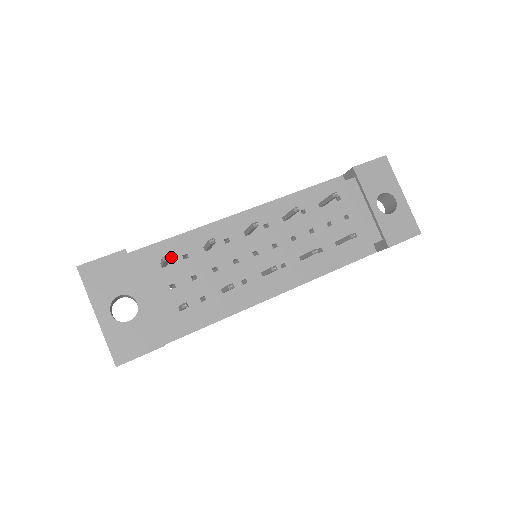
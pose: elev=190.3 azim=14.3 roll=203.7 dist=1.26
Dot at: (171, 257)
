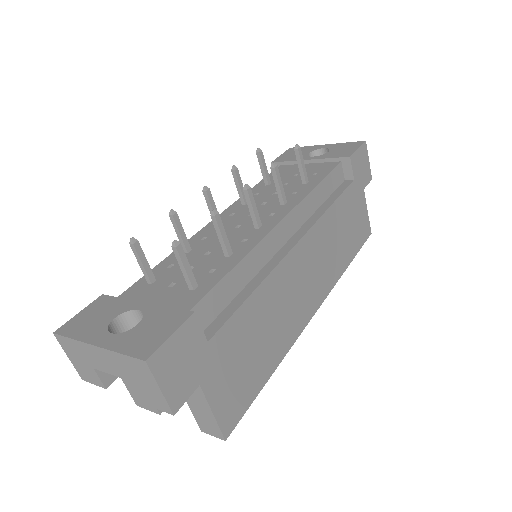
Dot at: (156, 275)
